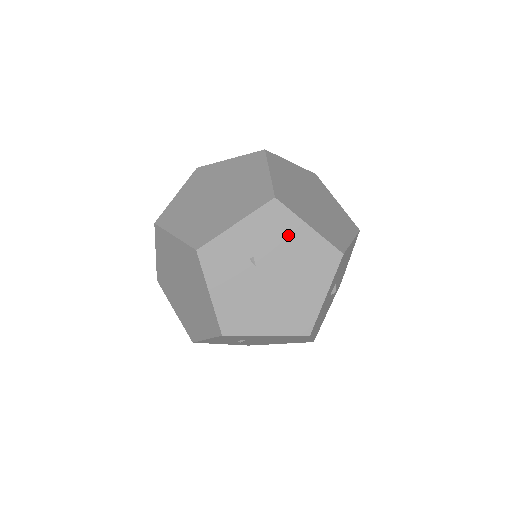
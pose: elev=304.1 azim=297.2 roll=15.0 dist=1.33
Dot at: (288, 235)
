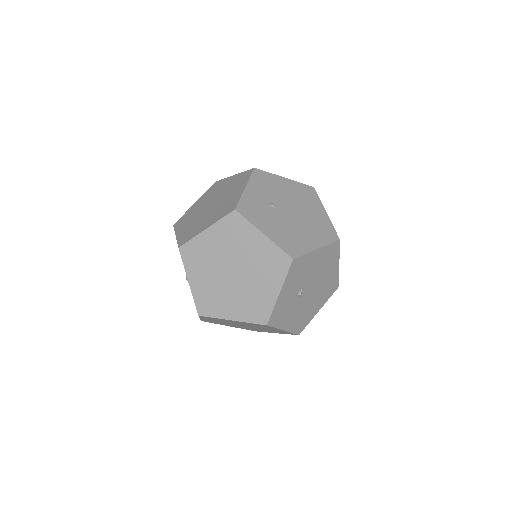
Dot at: (278, 185)
